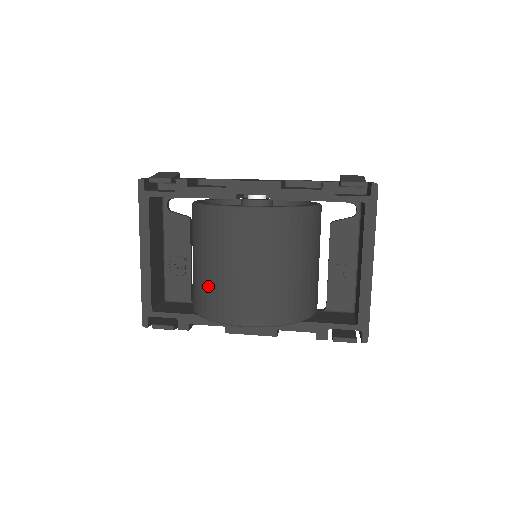
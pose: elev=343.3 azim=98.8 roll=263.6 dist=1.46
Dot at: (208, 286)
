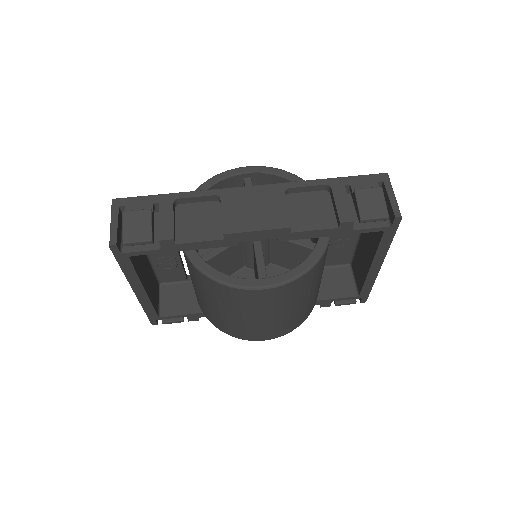
Dot at: (223, 320)
